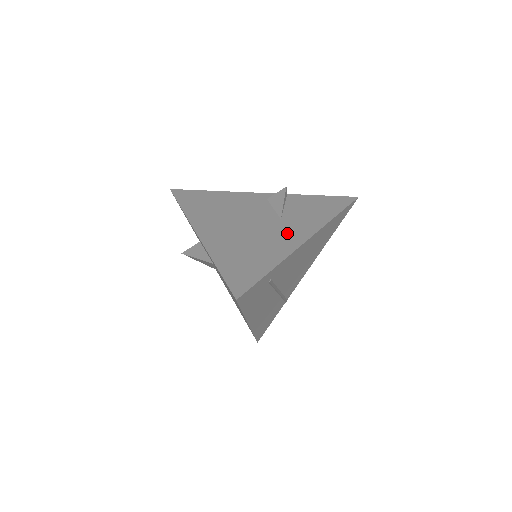
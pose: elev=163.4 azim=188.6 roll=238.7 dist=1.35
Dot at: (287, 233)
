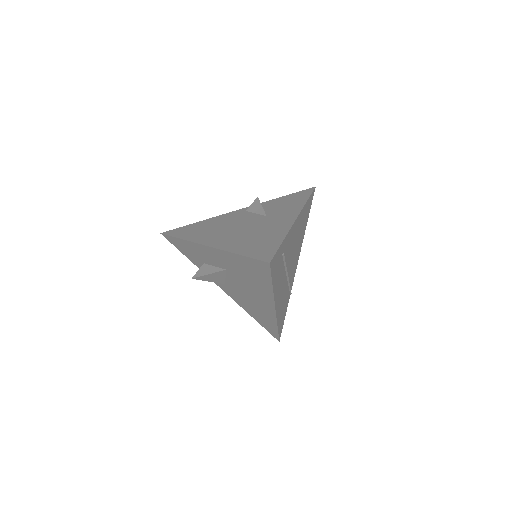
Dot at: (278, 220)
